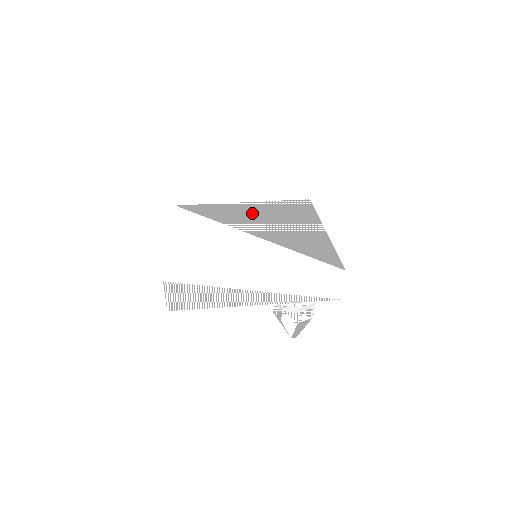
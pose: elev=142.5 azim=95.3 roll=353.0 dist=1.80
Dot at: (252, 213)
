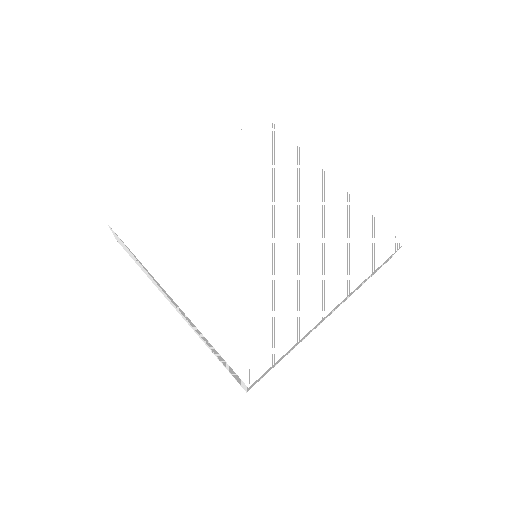
Dot at: (309, 204)
